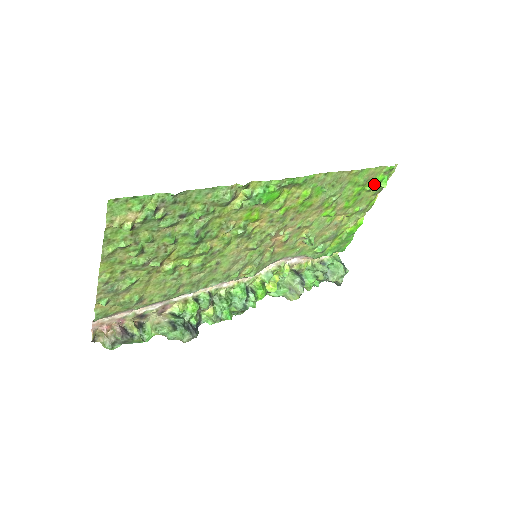
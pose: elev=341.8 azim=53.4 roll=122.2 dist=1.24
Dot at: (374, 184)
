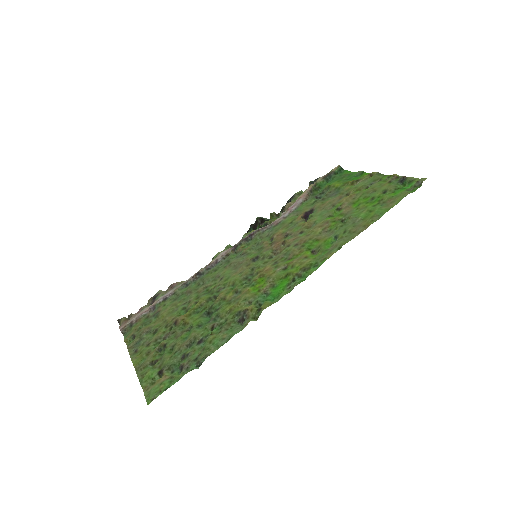
Dot at: (392, 192)
